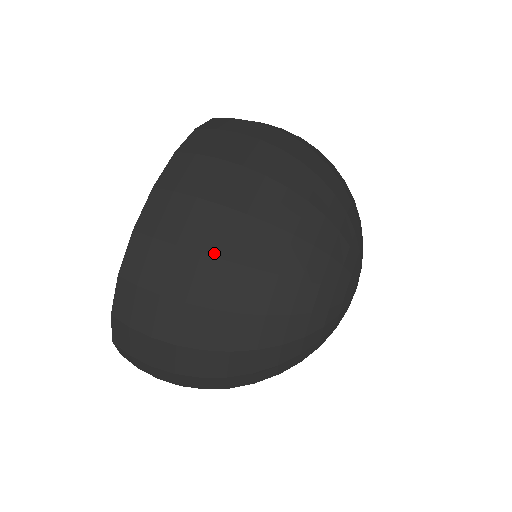
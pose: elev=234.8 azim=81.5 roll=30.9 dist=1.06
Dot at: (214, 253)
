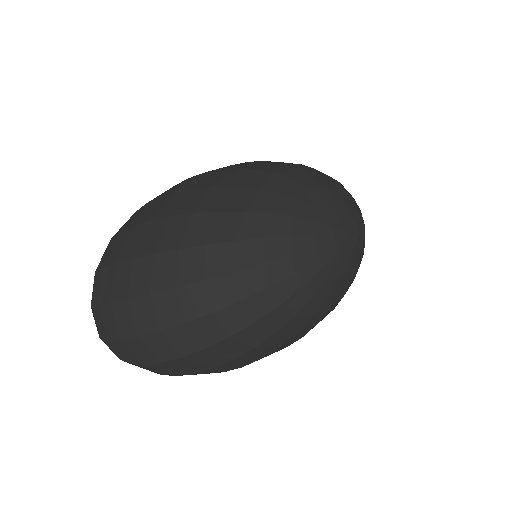
Dot at: (185, 188)
